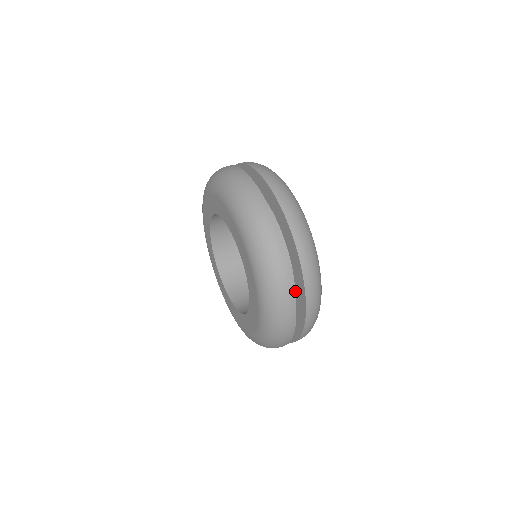
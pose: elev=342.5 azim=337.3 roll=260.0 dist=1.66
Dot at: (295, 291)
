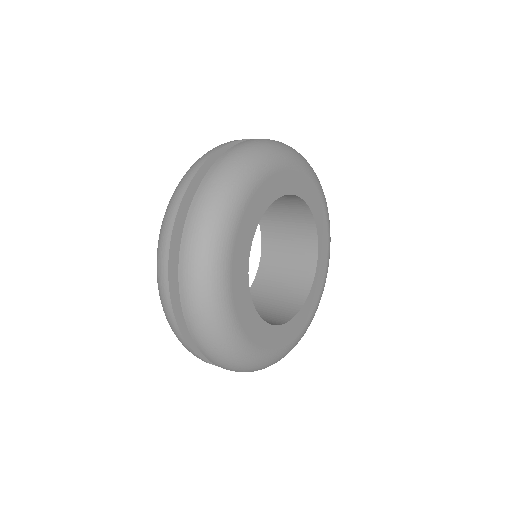
Dot at: occluded
